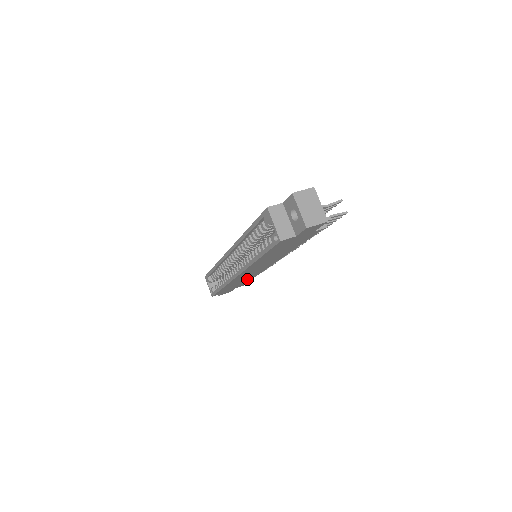
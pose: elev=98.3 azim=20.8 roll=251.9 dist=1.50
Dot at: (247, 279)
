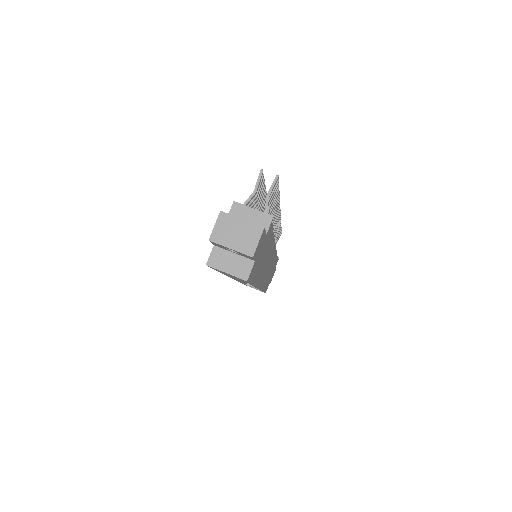
Dot at: (273, 264)
